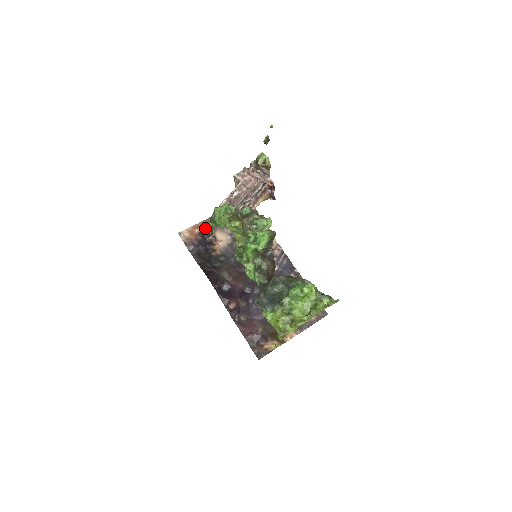
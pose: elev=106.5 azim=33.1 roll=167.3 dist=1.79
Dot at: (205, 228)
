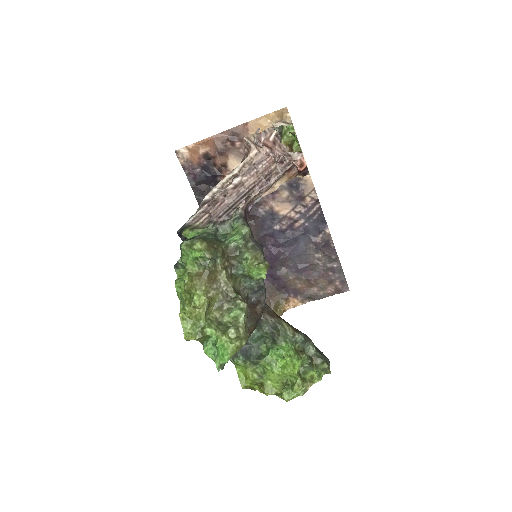
Dot at: (181, 232)
